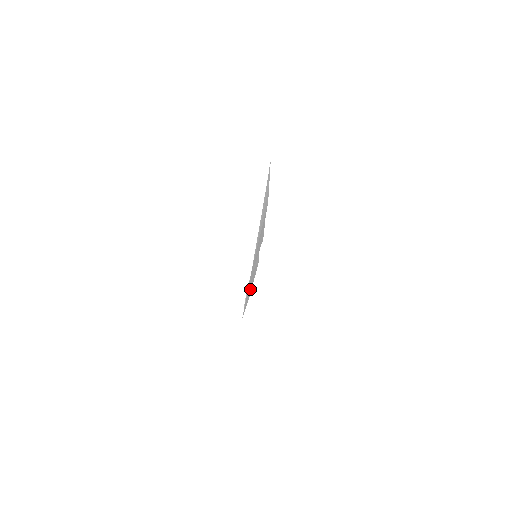
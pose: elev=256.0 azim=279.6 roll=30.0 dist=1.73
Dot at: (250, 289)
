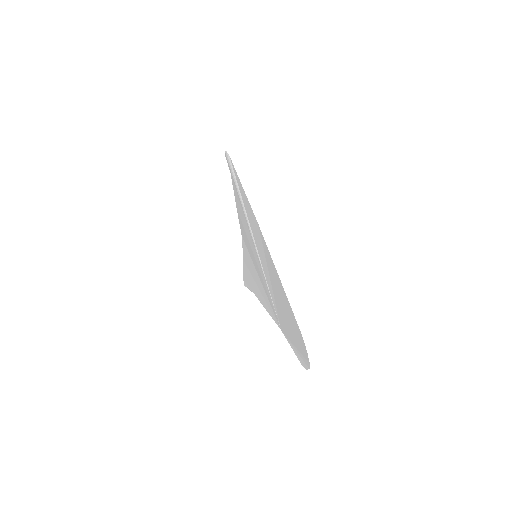
Dot at: (260, 240)
